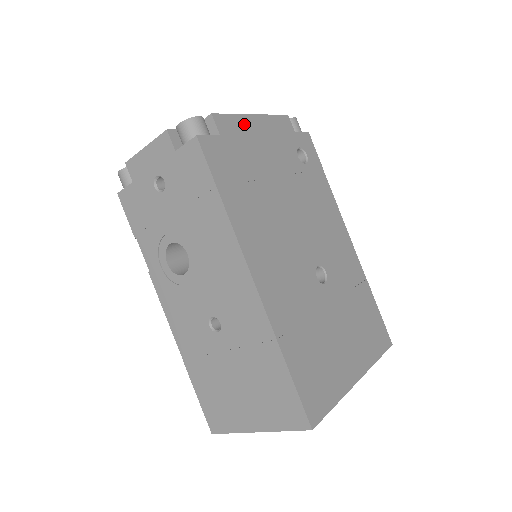
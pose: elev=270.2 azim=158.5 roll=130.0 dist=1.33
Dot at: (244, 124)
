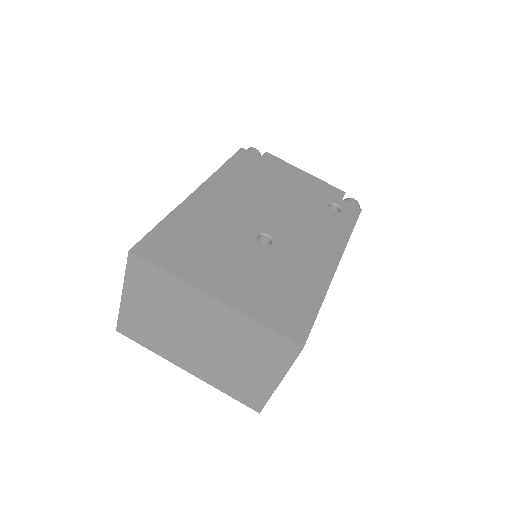
Dot at: (289, 168)
